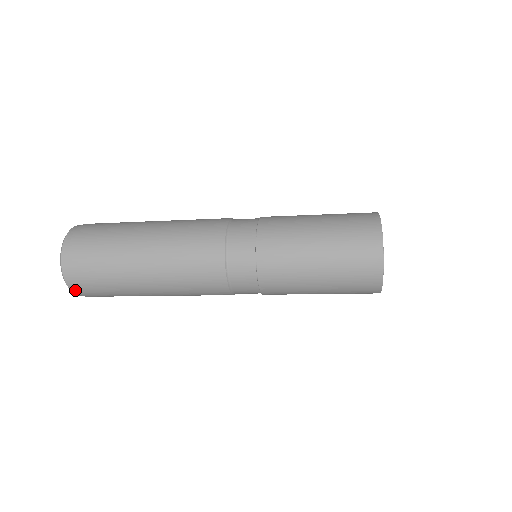
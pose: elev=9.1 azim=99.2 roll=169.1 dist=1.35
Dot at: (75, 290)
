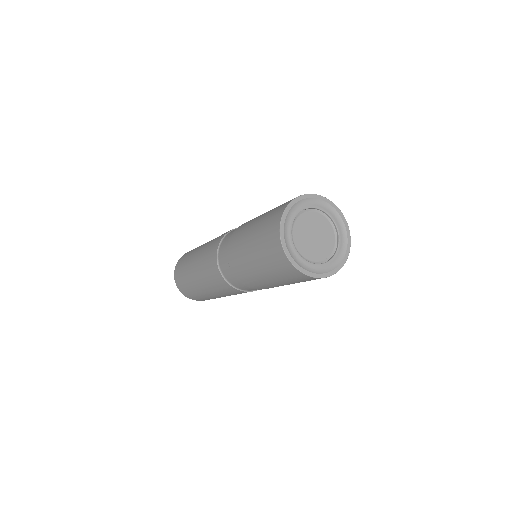
Dot at: (183, 293)
